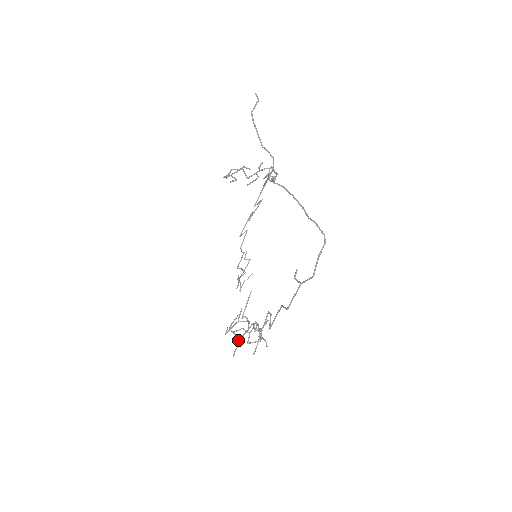
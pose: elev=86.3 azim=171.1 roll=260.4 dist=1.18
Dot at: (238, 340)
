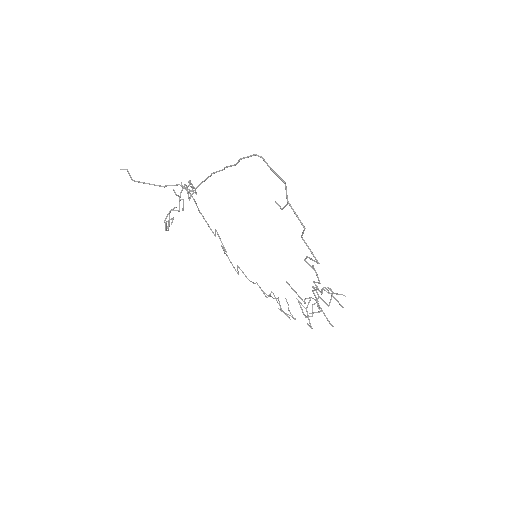
Dot at: occluded
